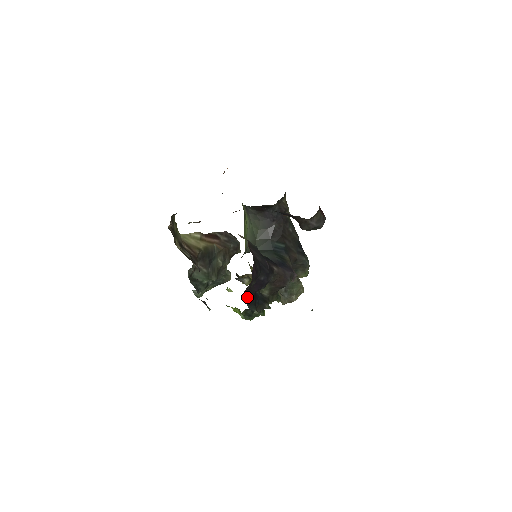
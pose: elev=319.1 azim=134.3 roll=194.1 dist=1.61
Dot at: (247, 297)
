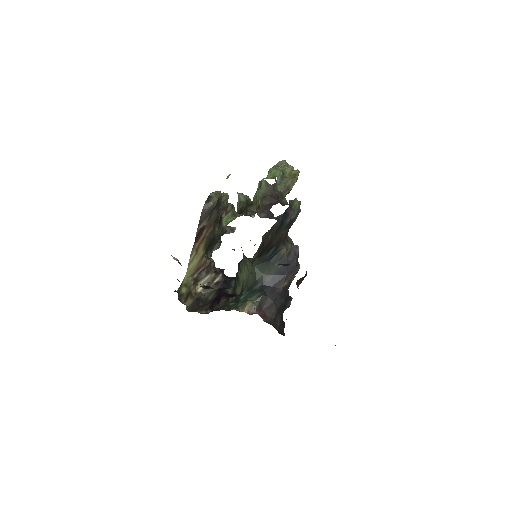
Dot at: occluded
